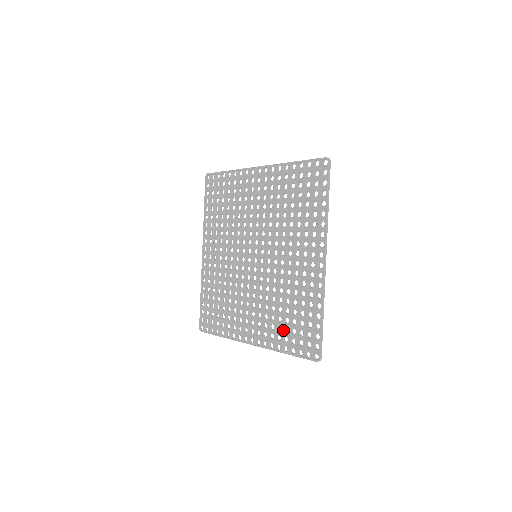
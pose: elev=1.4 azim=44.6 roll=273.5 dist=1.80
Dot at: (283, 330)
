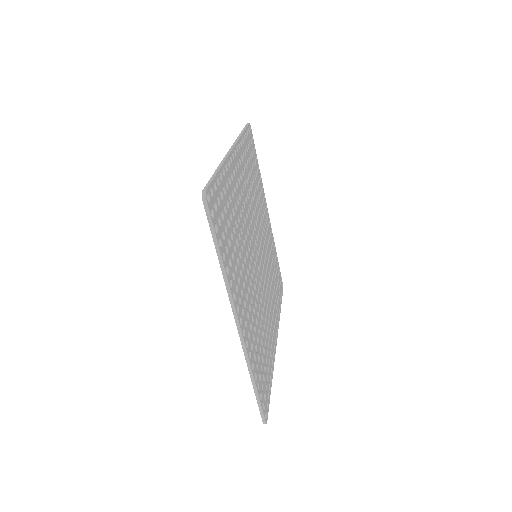
Dot at: occluded
